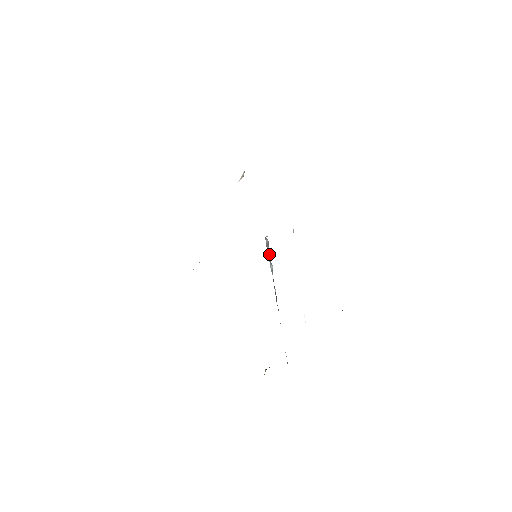
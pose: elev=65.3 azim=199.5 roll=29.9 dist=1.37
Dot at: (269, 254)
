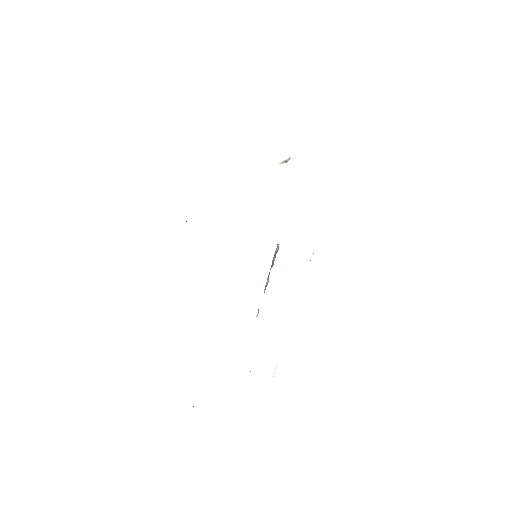
Dot at: (272, 265)
